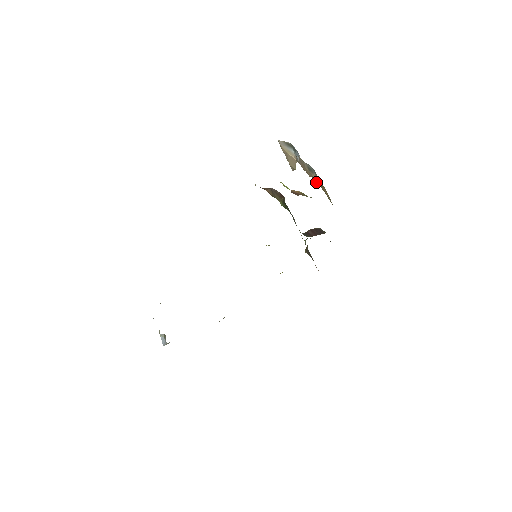
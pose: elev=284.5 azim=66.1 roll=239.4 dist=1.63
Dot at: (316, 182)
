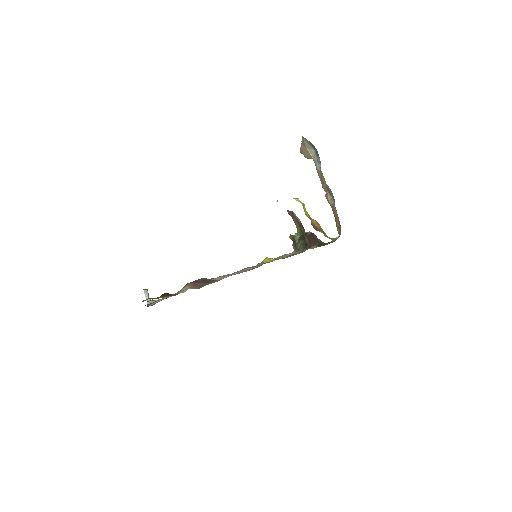
Dot at: (329, 202)
